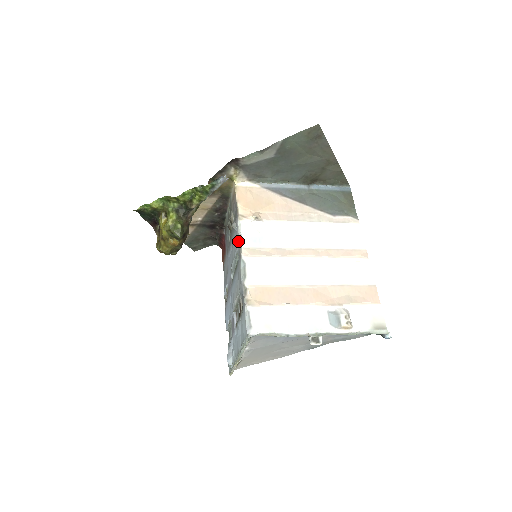
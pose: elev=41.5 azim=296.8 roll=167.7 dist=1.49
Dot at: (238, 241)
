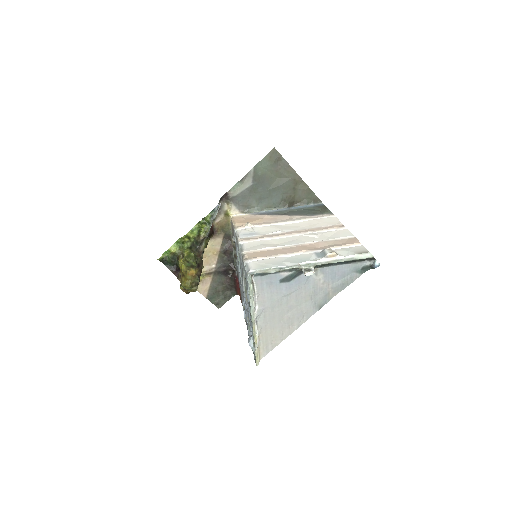
Dot at: (236, 240)
